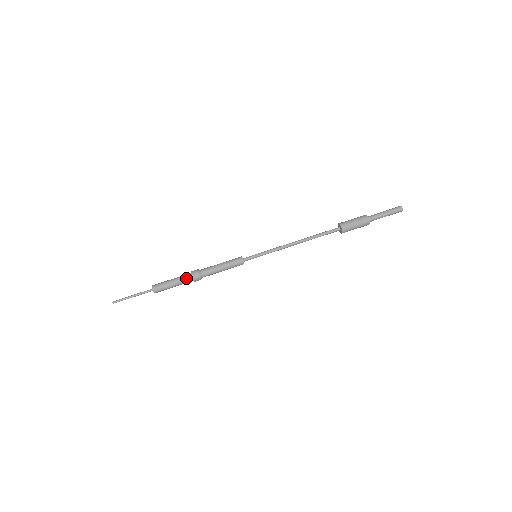
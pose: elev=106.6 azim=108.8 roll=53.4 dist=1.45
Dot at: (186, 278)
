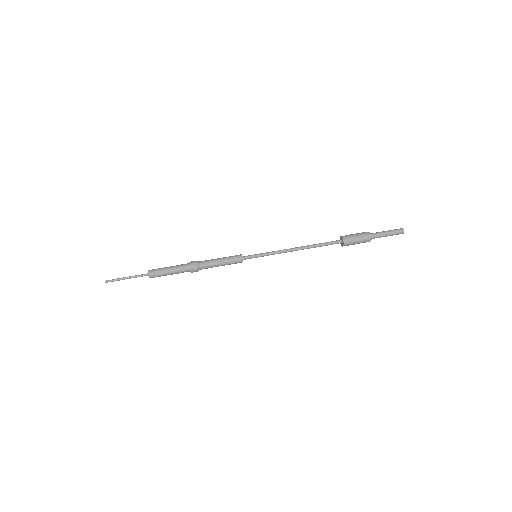
Dot at: (184, 269)
